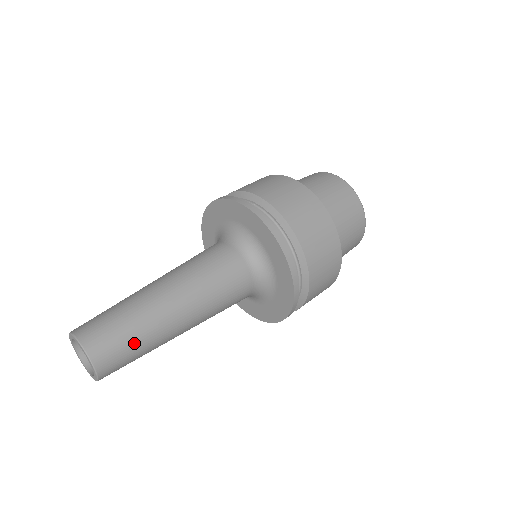
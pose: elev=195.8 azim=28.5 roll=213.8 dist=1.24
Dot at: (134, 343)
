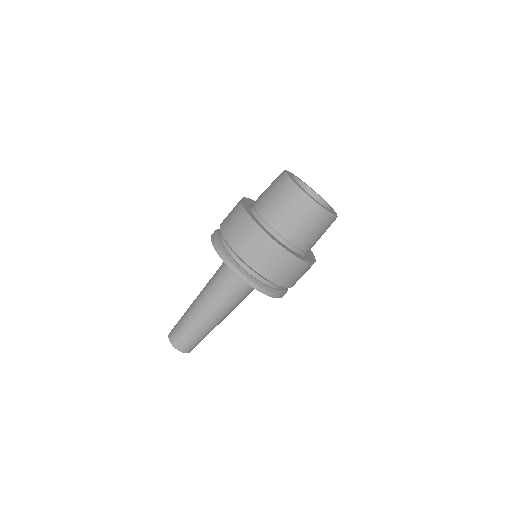
Dot at: (193, 337)
